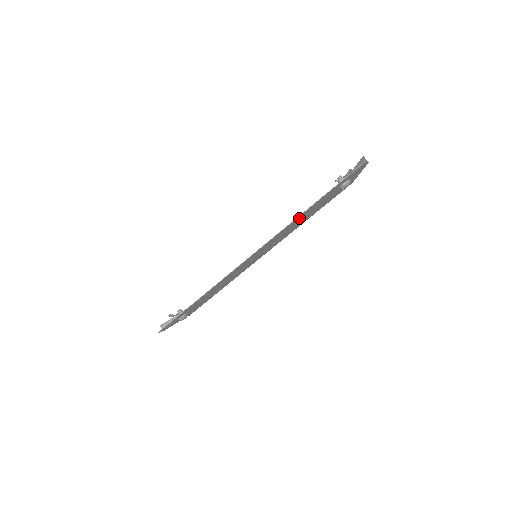
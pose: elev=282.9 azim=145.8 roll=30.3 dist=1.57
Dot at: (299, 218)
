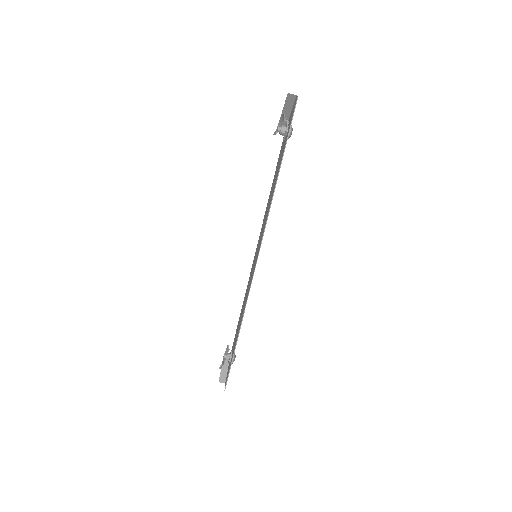
Dot at: (272, 194)
